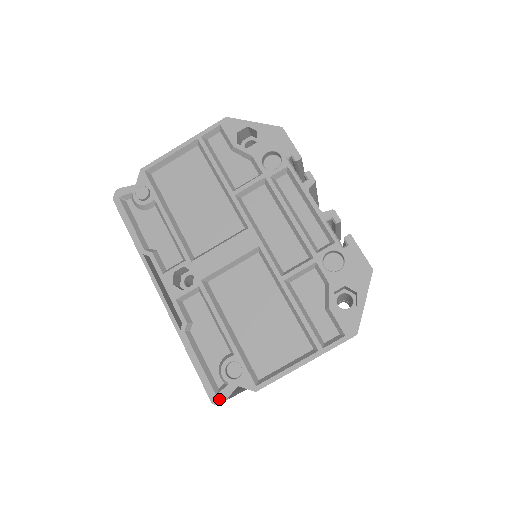
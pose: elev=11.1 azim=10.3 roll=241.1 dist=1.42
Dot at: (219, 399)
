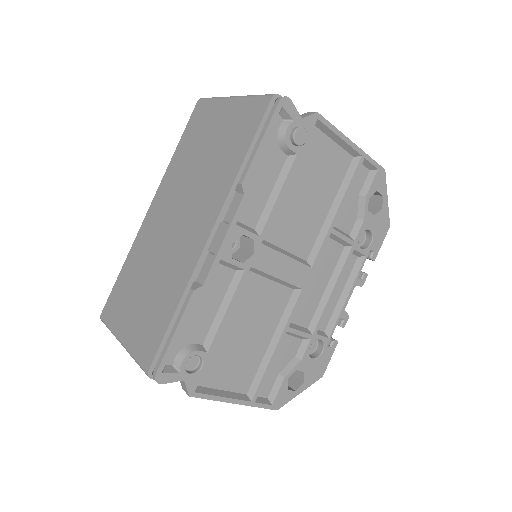
Dot at: (161, 379)
